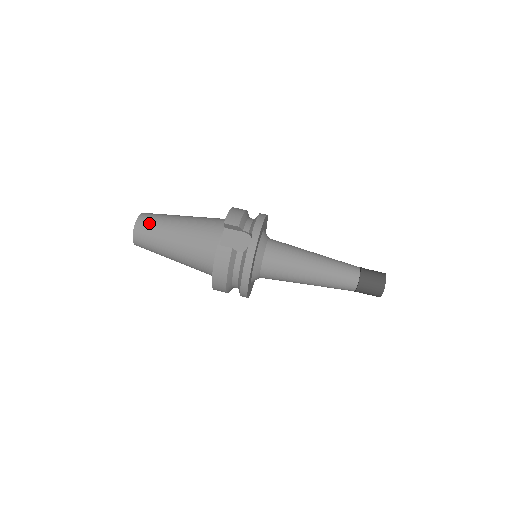
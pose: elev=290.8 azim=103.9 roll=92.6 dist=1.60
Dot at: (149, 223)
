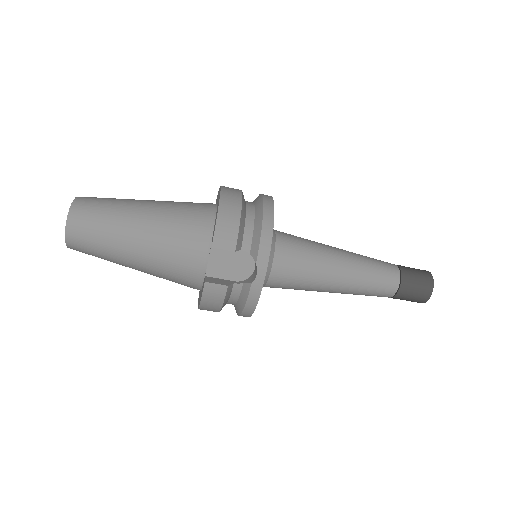
Dot at: (88, 230)
